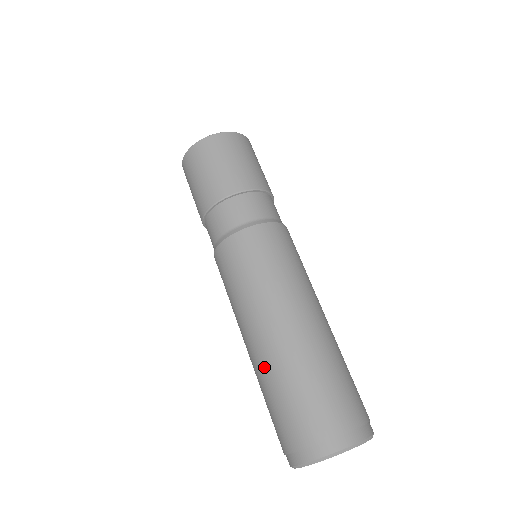
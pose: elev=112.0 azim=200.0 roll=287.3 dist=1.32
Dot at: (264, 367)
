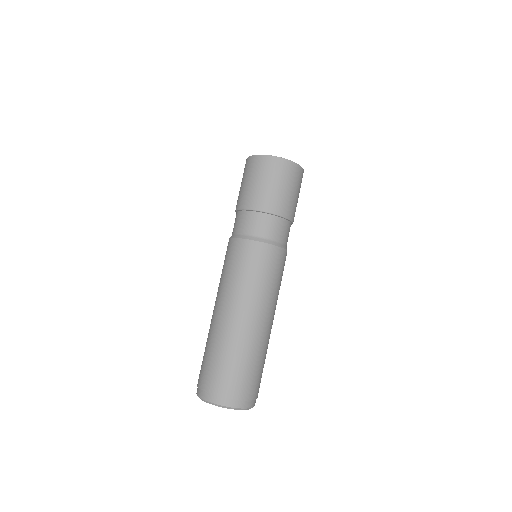
Dot at: (209, 331)
